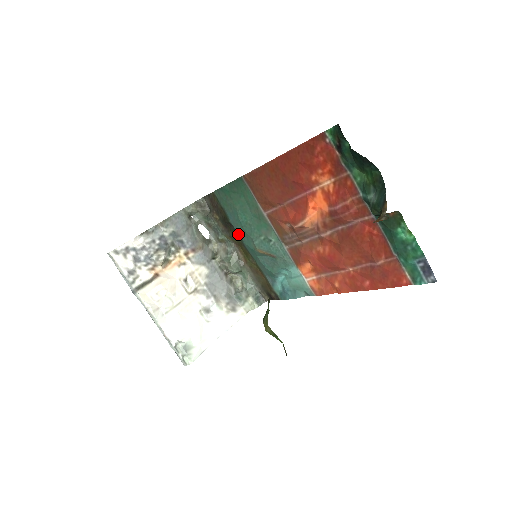
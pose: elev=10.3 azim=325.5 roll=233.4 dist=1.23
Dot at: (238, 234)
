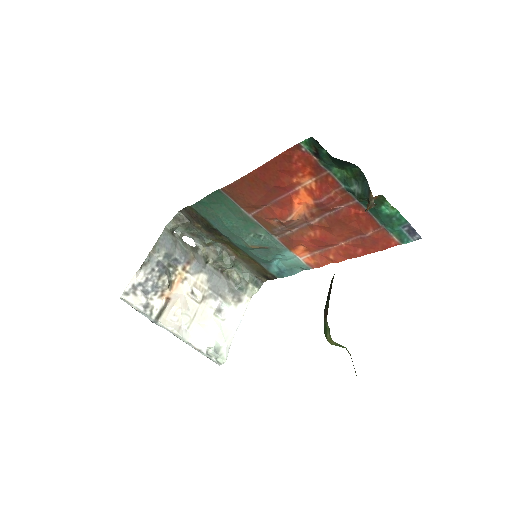
Dot at: (225, 236)
